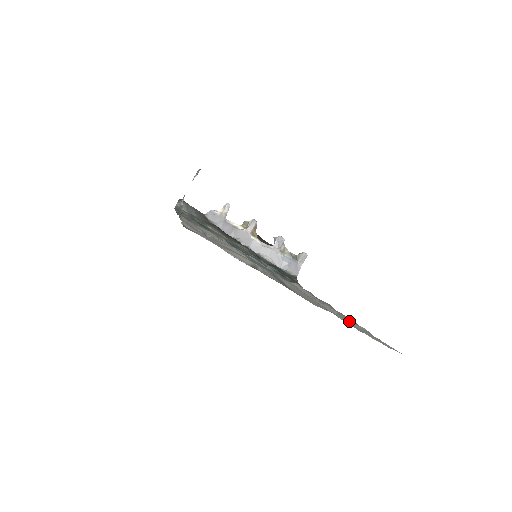
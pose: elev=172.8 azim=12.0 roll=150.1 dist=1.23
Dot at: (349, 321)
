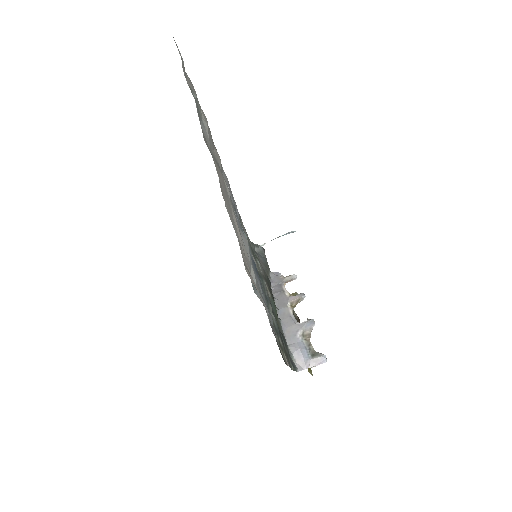
Dot at: occluded
